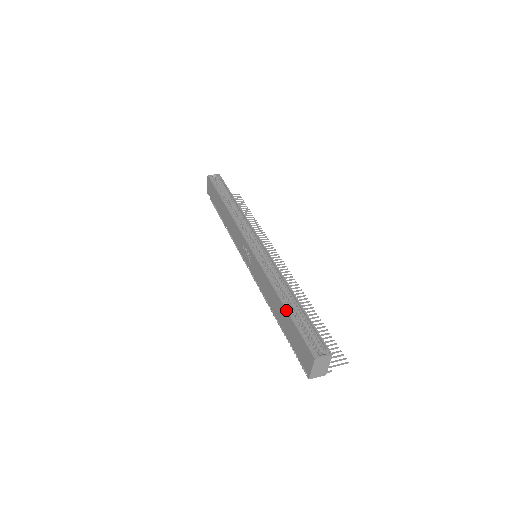
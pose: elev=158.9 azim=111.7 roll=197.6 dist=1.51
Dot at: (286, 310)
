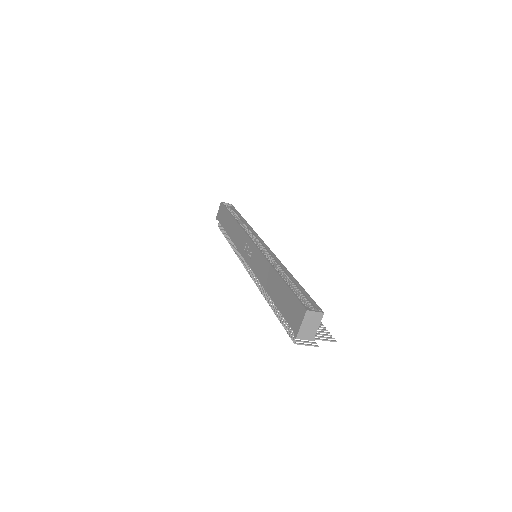
Dot at: (282, 279)
